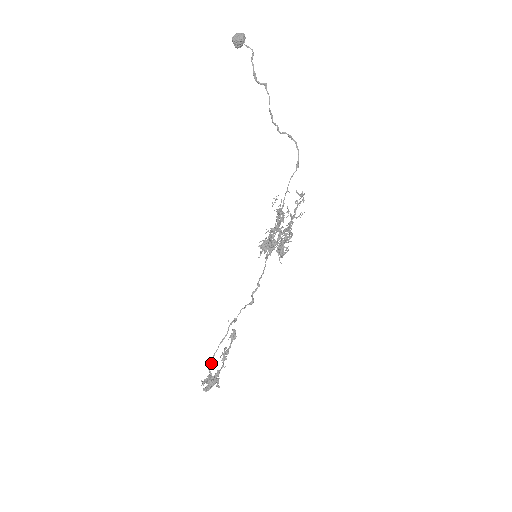
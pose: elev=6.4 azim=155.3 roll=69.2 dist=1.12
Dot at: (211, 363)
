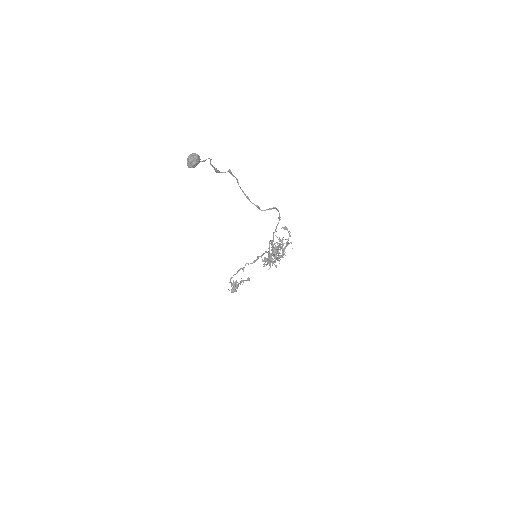
Dot at: (230, 281)
